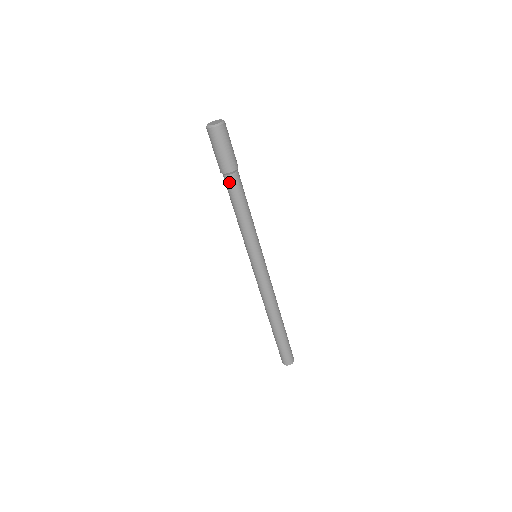
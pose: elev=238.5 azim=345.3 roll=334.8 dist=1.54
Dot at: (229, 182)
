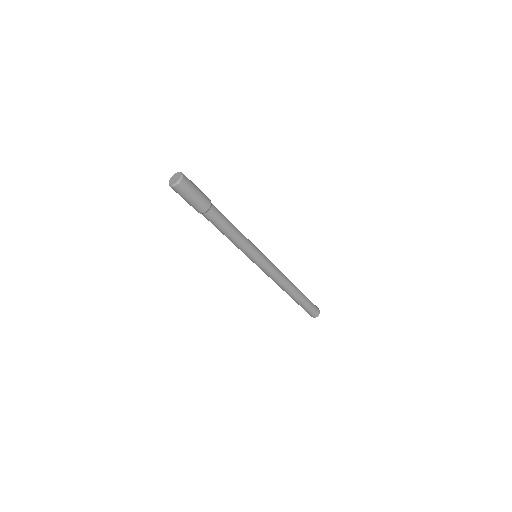
Dot at: (207, 218)
